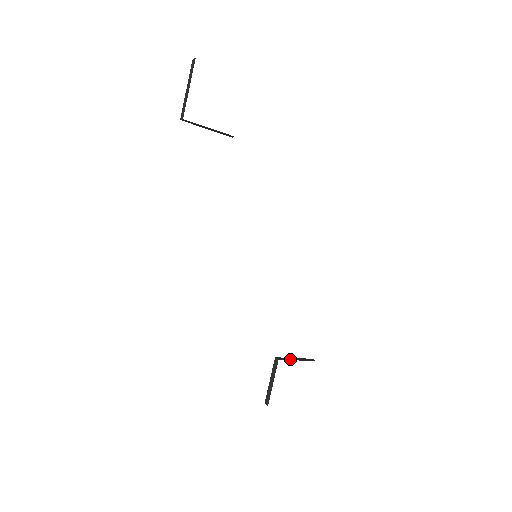
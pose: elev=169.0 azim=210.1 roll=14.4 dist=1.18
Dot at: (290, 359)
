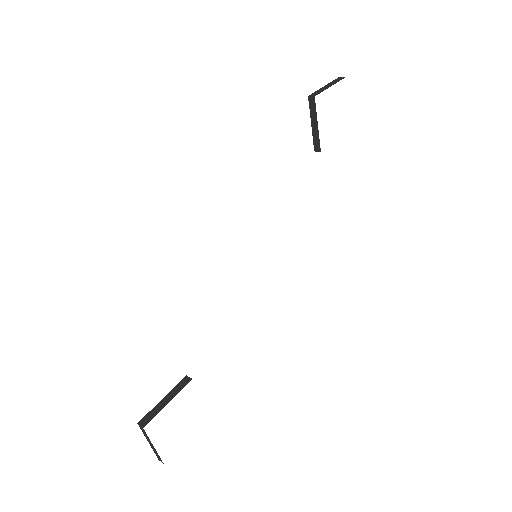
Dot at: occluded
